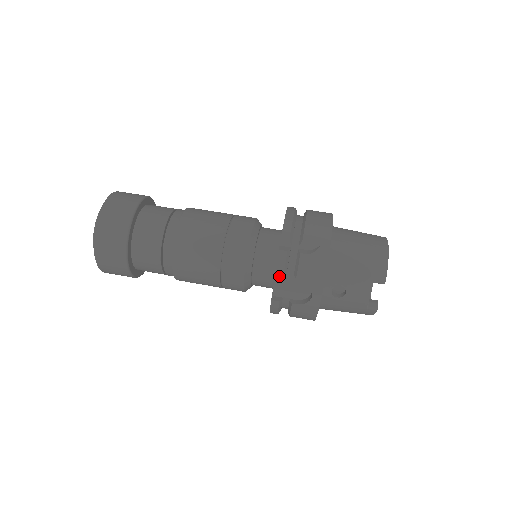
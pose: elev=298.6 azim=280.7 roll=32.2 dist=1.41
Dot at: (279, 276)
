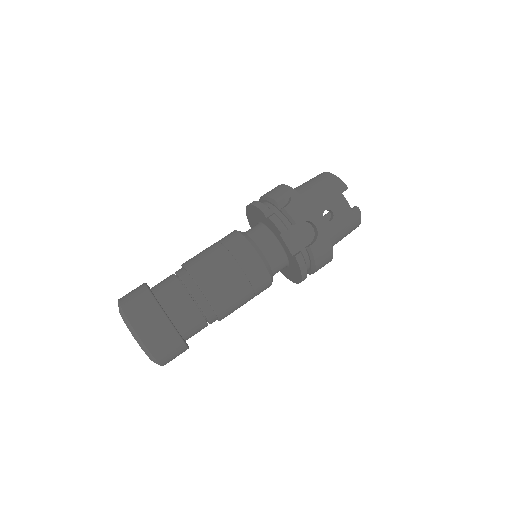
Dot at: (285, 236)
